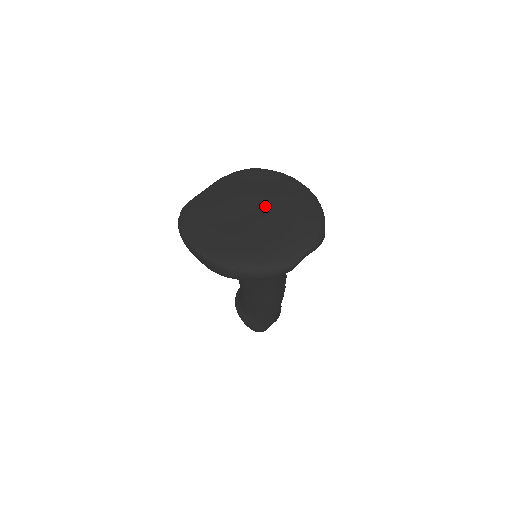
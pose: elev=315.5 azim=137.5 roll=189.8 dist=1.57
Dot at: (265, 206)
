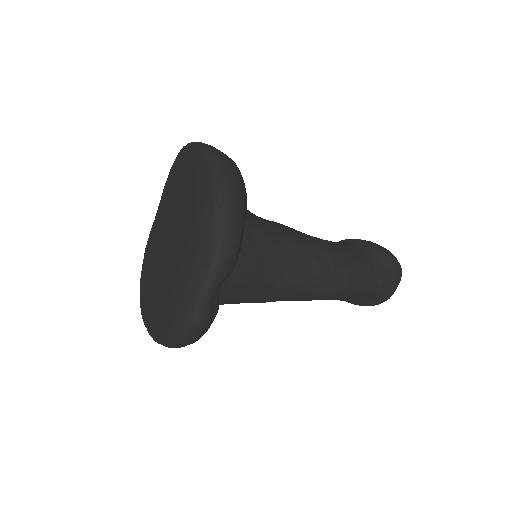
Dot at: (175, 221)
